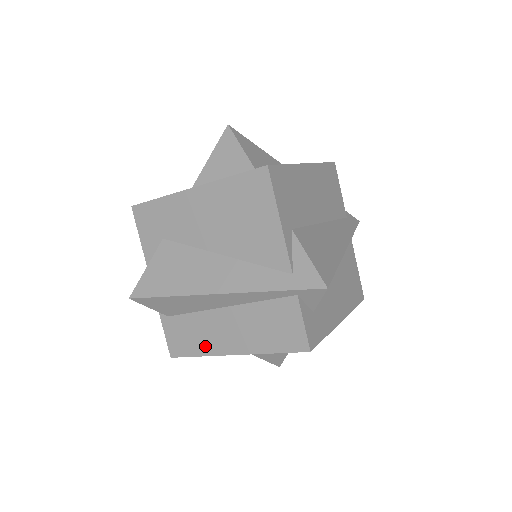
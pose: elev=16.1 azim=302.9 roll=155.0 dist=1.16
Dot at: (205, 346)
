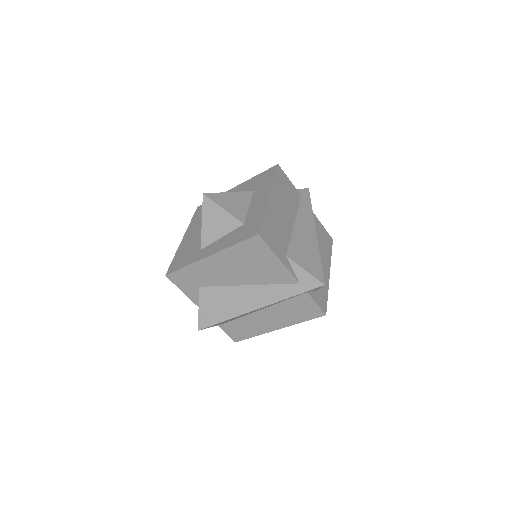
Dot at: (257, 331)
